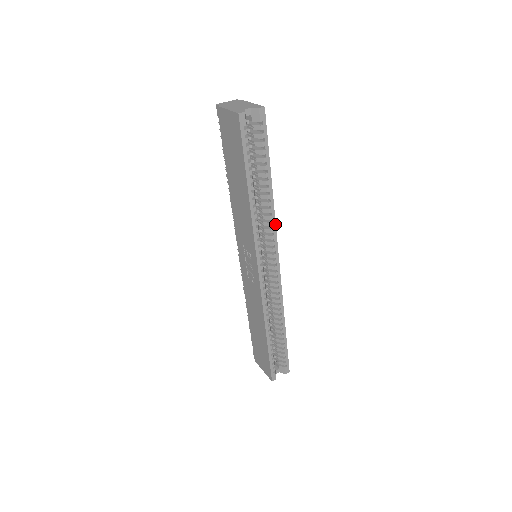
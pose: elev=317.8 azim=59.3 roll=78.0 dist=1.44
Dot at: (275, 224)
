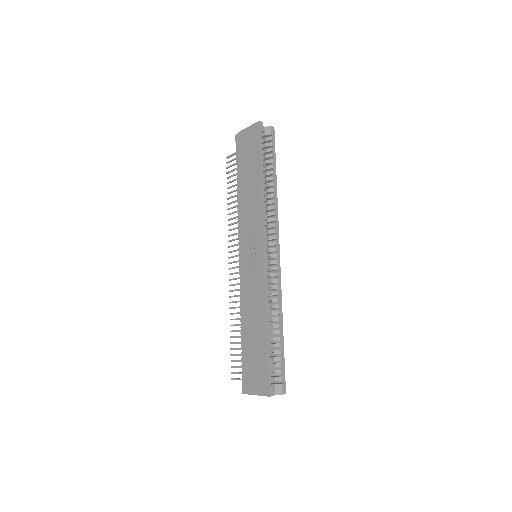
Dot at: occluded
